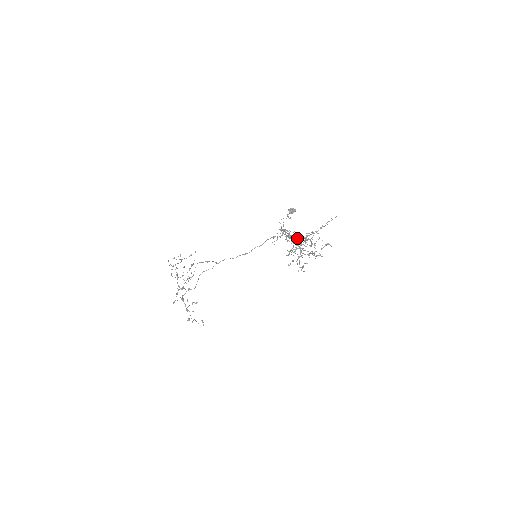
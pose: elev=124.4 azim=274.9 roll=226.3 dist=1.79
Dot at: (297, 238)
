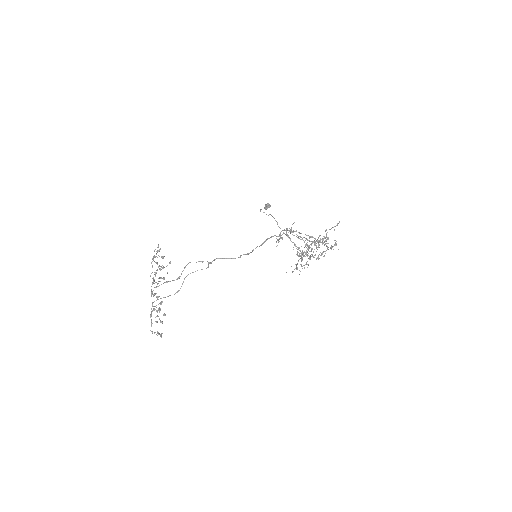
Dot at: (312, 241)
